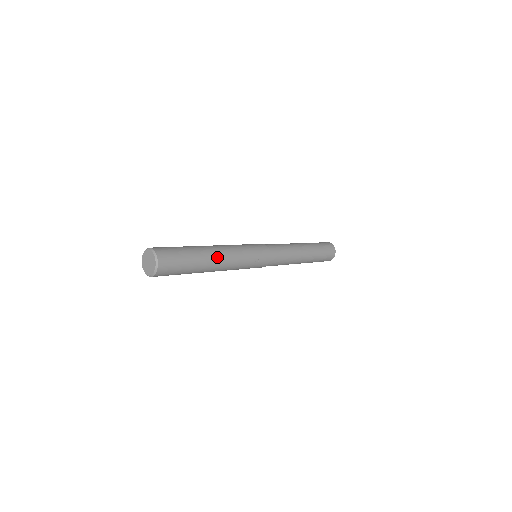
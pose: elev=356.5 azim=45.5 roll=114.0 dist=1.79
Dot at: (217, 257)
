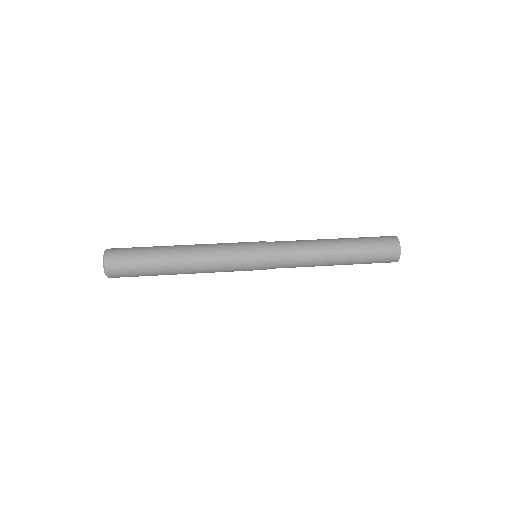
Dot at: (183, 269)
